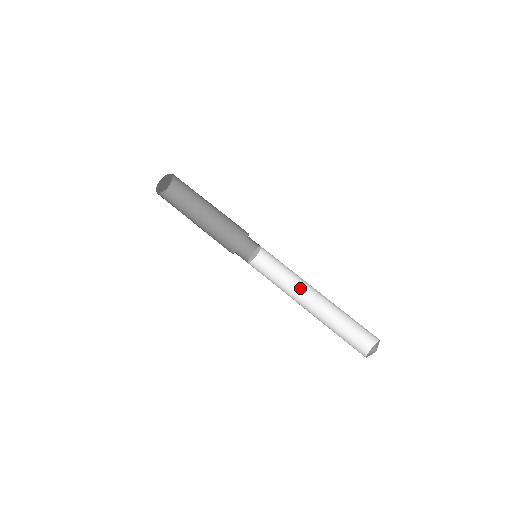
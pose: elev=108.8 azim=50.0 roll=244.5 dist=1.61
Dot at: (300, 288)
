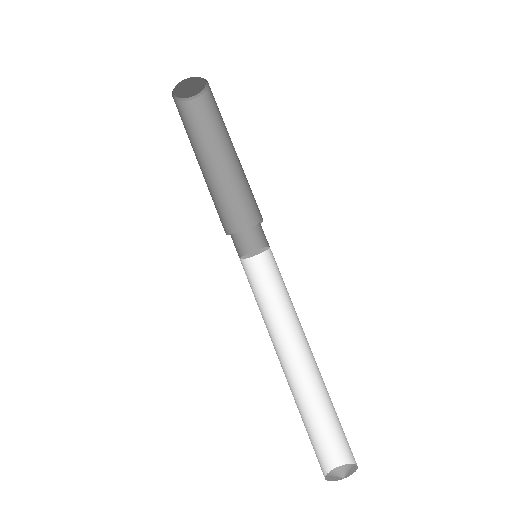
Dot at: (294, 330)
